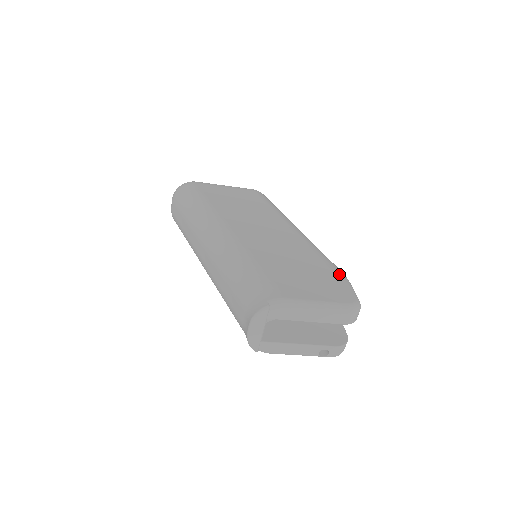
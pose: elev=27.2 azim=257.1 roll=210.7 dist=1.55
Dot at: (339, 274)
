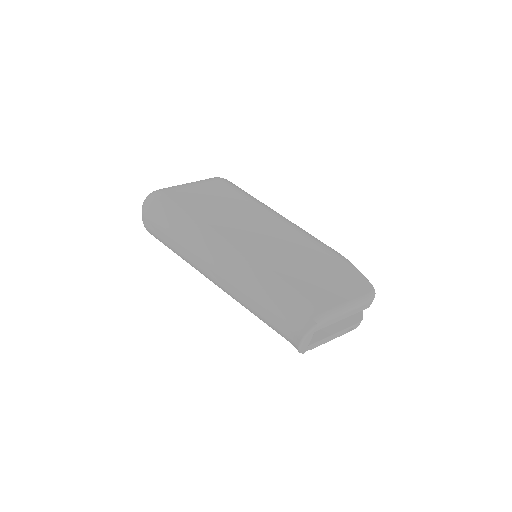
Dot at: (345, 262)
